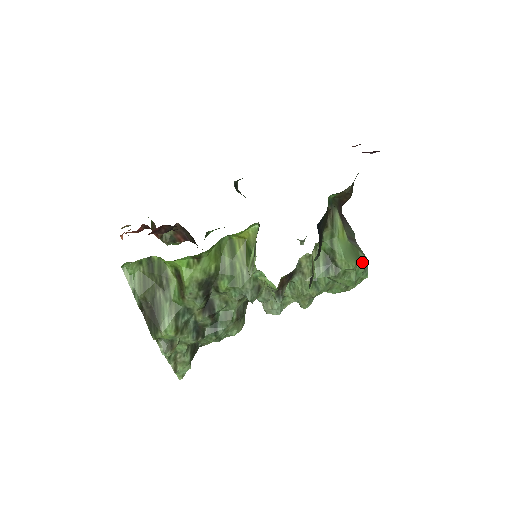
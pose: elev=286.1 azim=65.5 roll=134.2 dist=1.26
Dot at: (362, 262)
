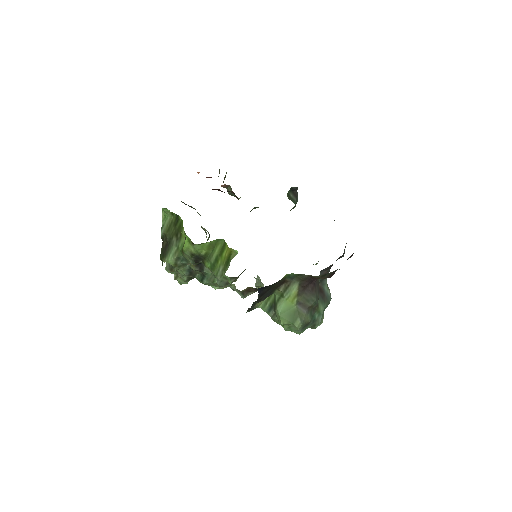
Dot at: (295, 325)
